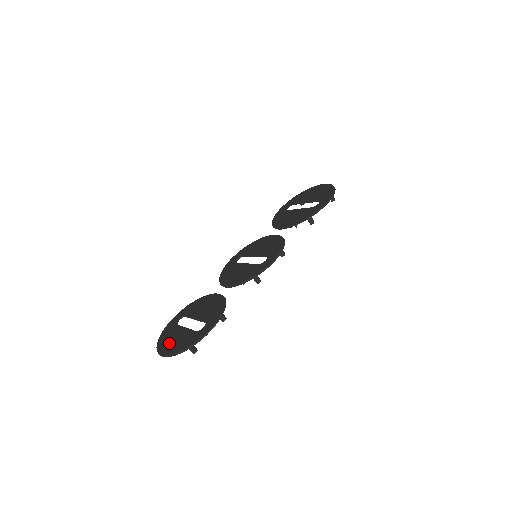
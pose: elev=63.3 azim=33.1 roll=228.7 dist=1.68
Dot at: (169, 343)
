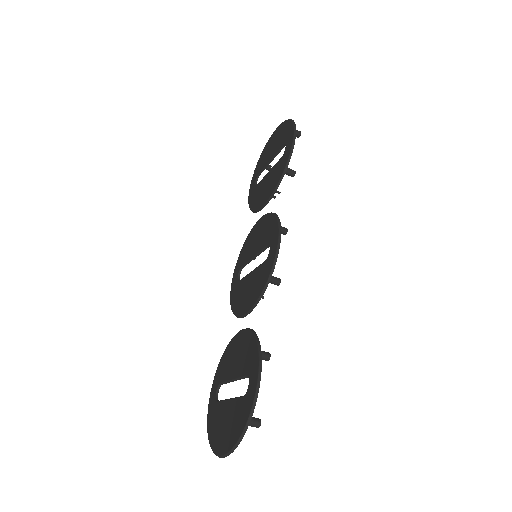
Dot at: (221, 433)
